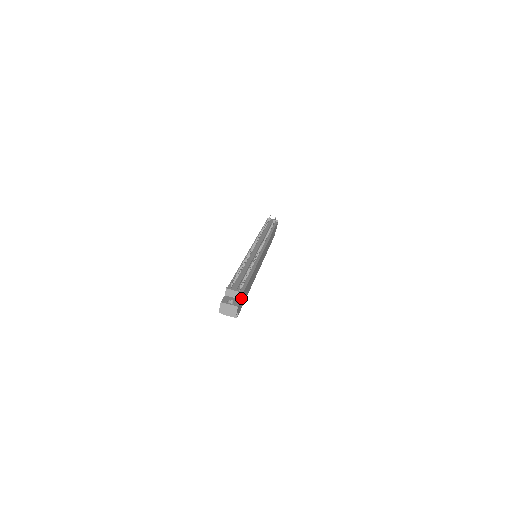
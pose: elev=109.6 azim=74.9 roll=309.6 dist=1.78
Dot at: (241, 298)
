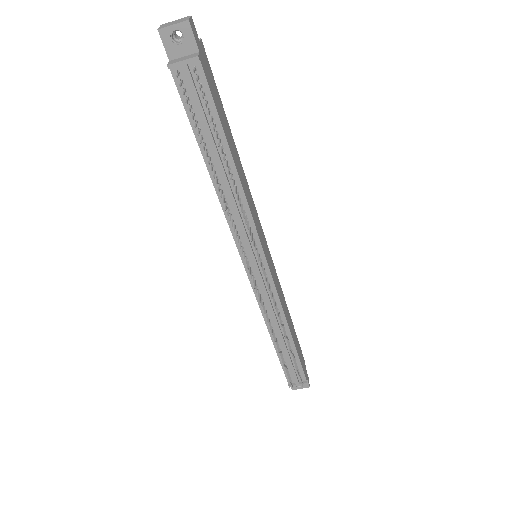
Dot at: (306, 379)
